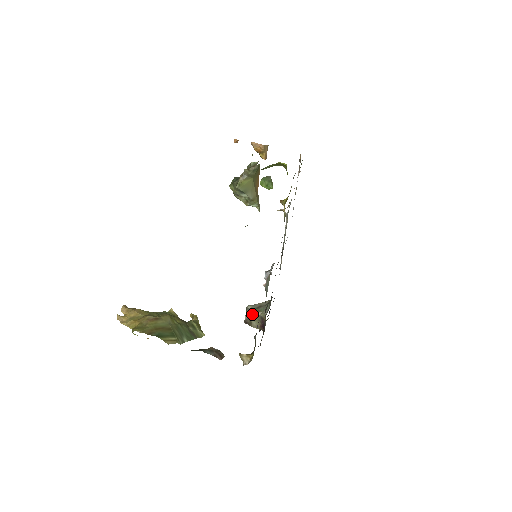
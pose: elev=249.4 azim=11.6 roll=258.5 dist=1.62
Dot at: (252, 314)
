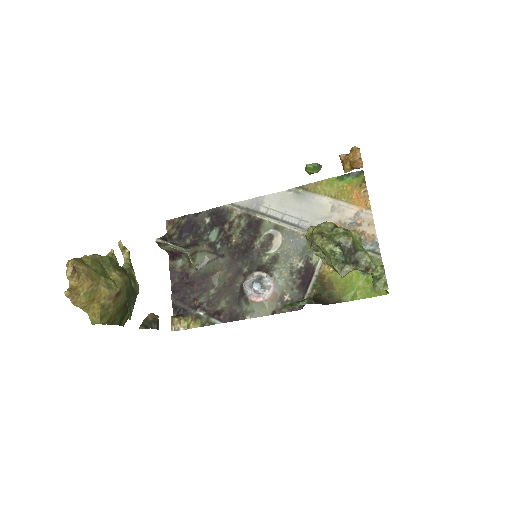
Dot at: occluded
